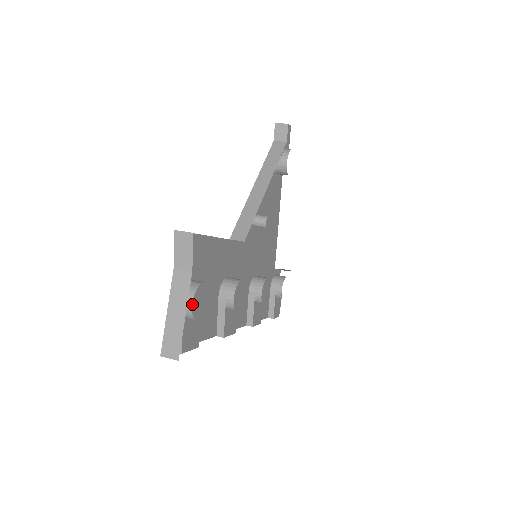
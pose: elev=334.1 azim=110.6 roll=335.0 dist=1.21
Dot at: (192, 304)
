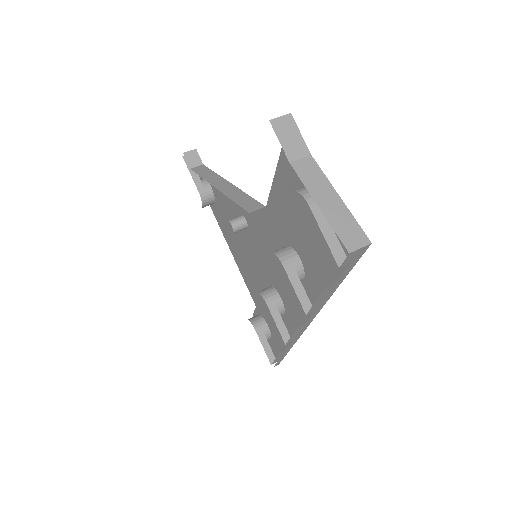
Dot at: occluded
